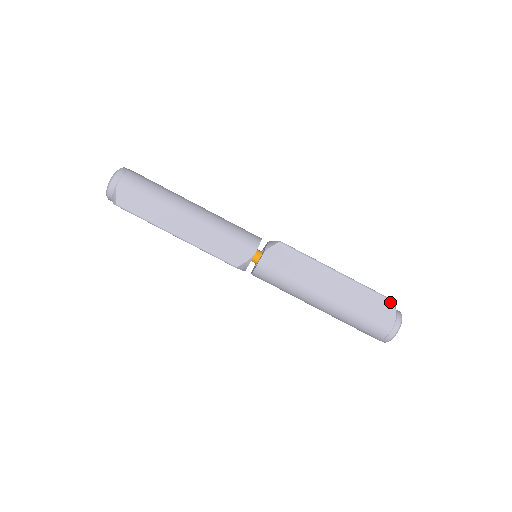
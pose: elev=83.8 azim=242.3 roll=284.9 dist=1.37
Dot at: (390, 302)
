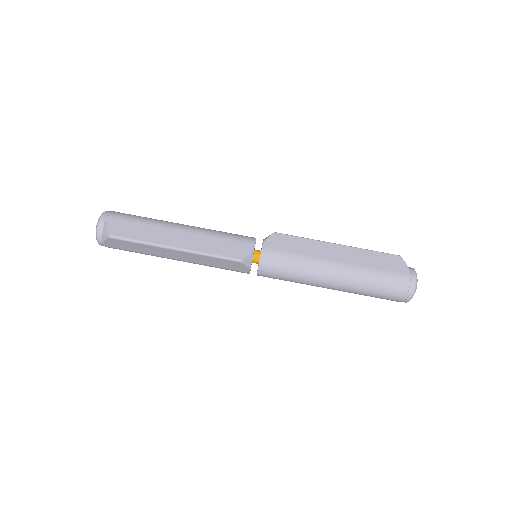
Dot at: (397, 257)
